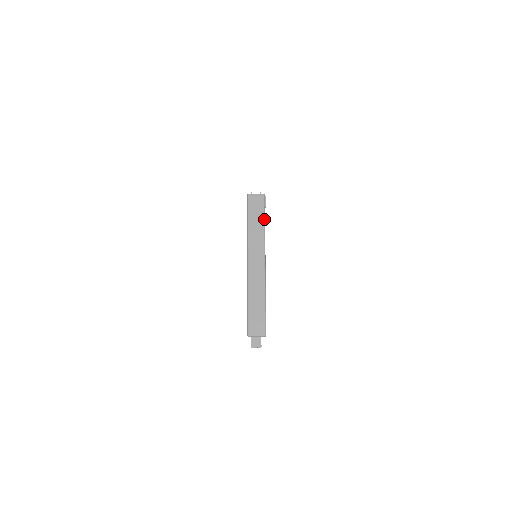
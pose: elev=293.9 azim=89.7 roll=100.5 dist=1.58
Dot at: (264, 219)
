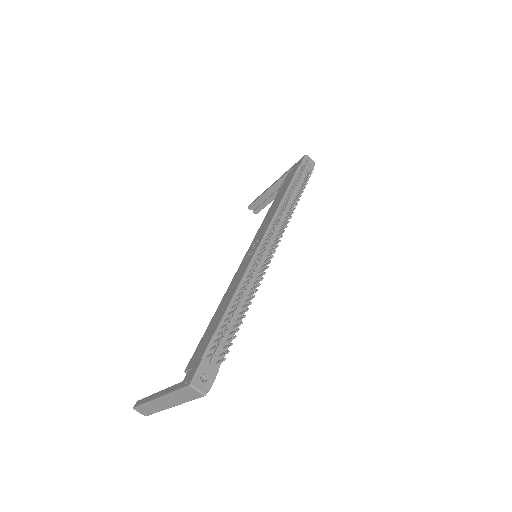
Dot at: (191, 400)
